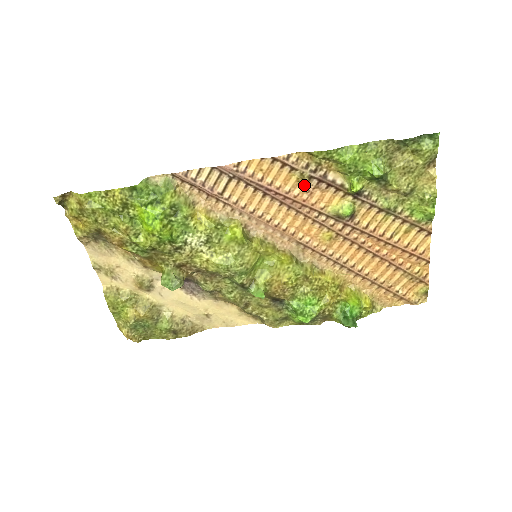
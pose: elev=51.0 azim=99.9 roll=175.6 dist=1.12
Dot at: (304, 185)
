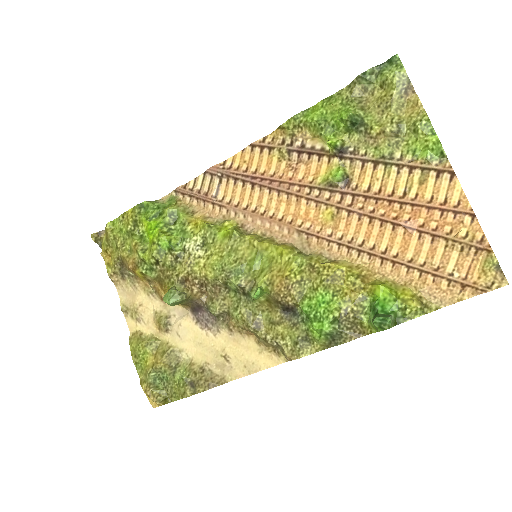
Dot at: (287, 163)
